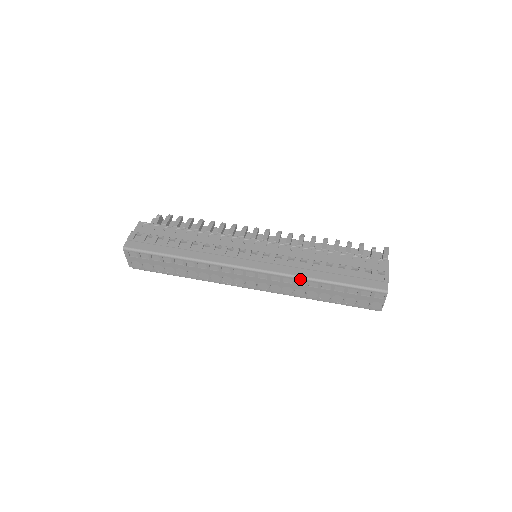
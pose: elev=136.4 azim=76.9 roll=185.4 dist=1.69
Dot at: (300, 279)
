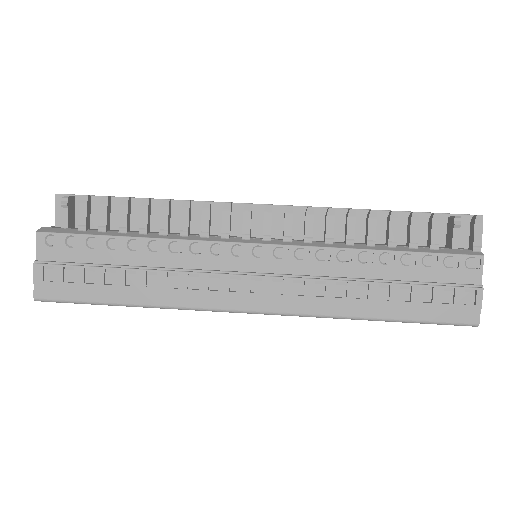
Dot at: (338, 318)
